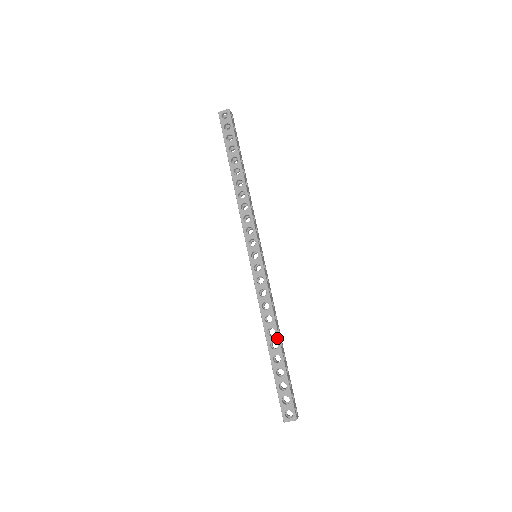
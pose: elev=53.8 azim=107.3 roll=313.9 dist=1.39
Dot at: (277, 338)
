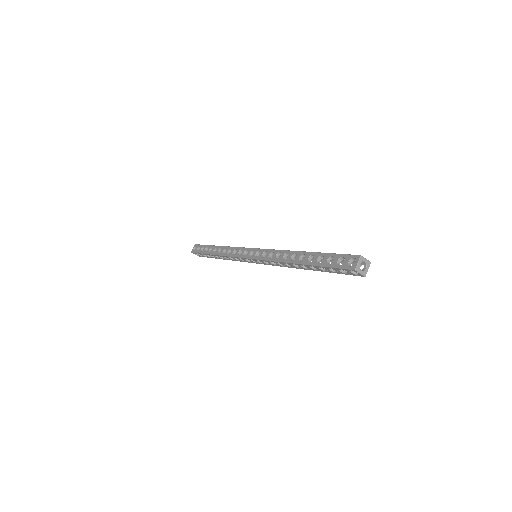
Dot at: (300, 253)
